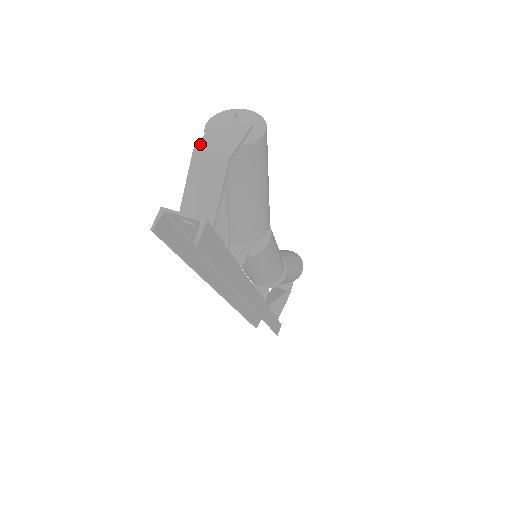
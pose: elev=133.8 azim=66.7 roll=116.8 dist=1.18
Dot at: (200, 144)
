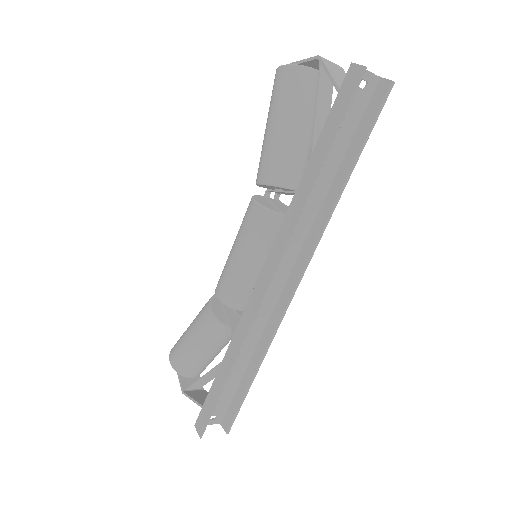
Dot at: (316, 57)
